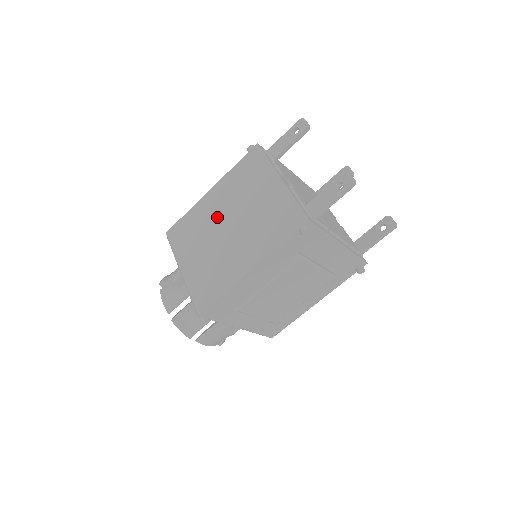
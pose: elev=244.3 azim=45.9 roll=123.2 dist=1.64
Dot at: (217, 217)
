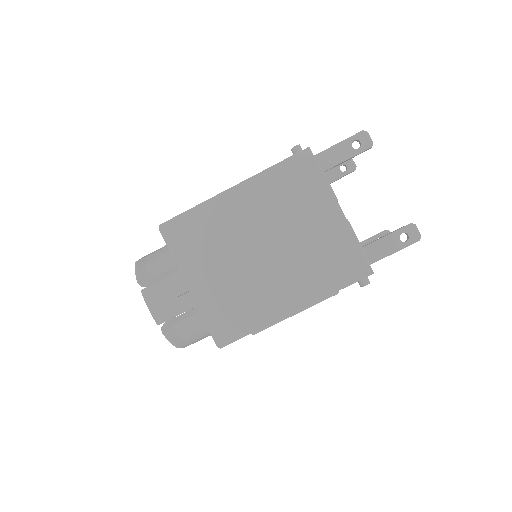
Dot at: (246, 230)
